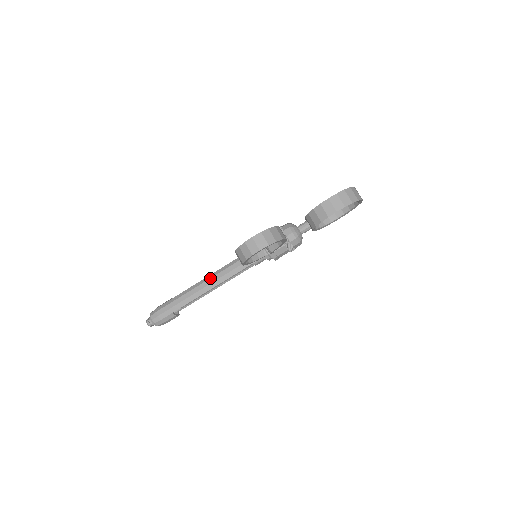
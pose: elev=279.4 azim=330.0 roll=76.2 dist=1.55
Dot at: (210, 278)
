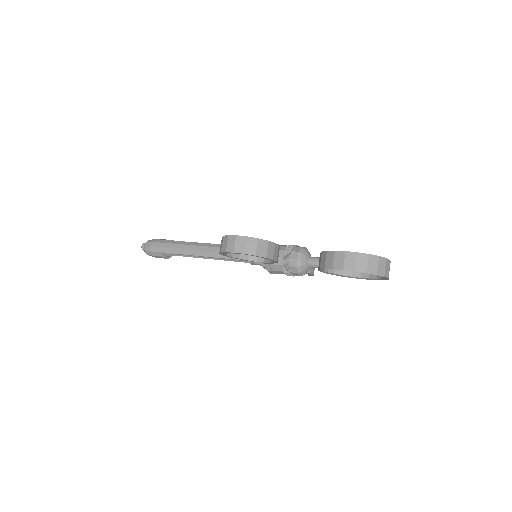
Dot at: (207, 246)
